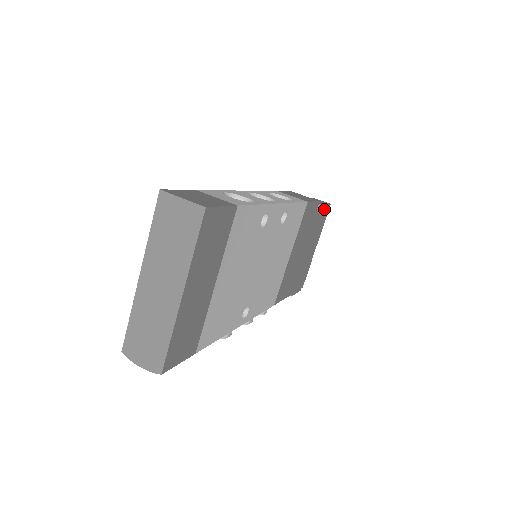
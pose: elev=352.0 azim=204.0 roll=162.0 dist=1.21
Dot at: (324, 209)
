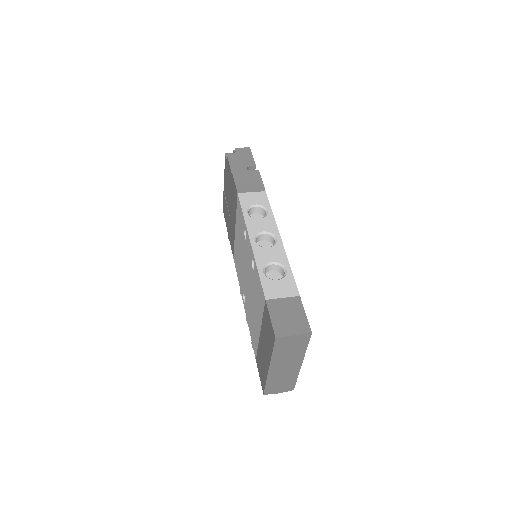
Dot at: occluded
